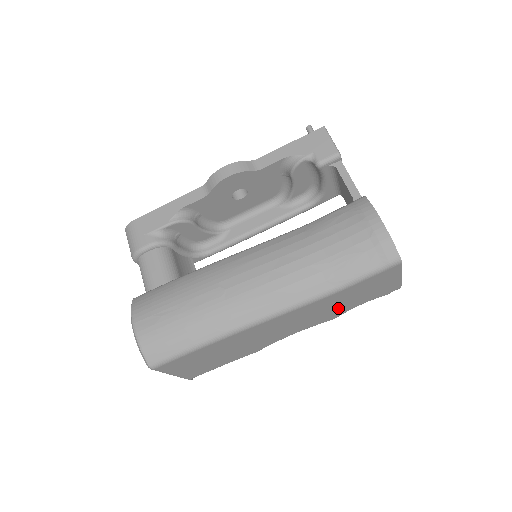
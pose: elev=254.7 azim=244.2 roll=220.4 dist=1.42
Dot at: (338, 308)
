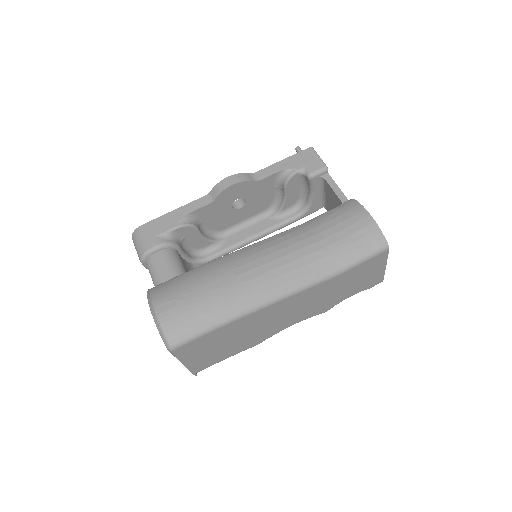
Dot at: (333, 297)
